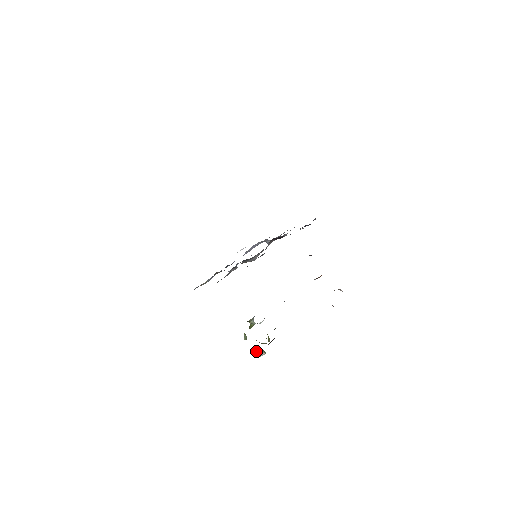
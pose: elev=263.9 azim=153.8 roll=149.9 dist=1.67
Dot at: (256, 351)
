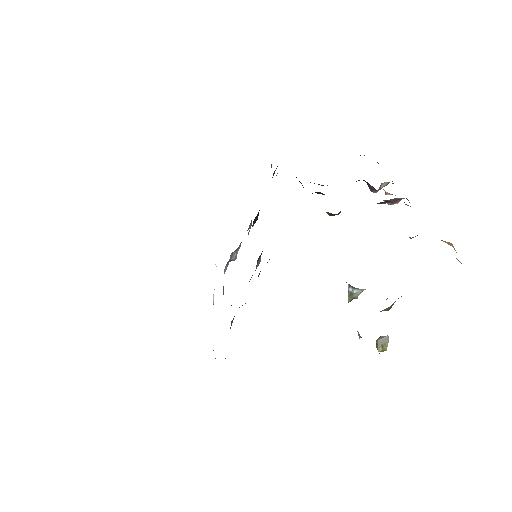
Dot at: (378, 343)
